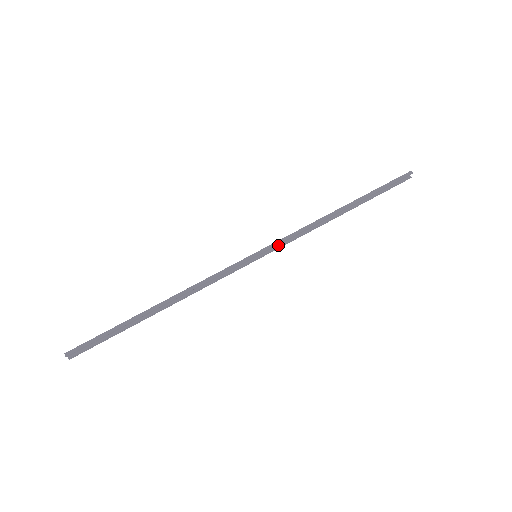
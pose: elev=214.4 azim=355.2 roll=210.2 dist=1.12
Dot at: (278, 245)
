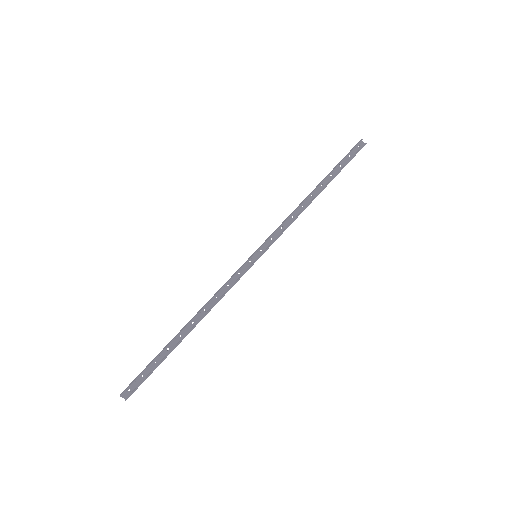
Dot at: (273, 241)
